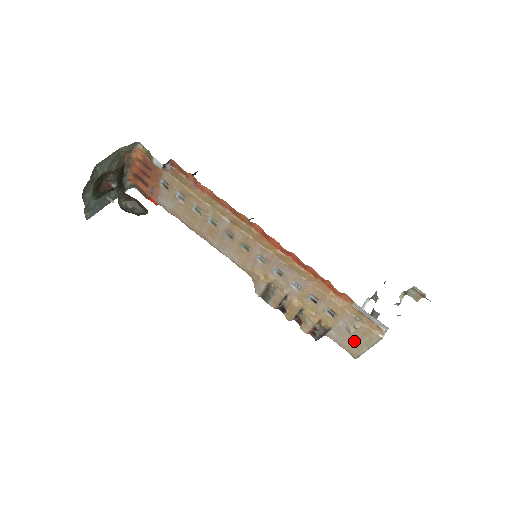
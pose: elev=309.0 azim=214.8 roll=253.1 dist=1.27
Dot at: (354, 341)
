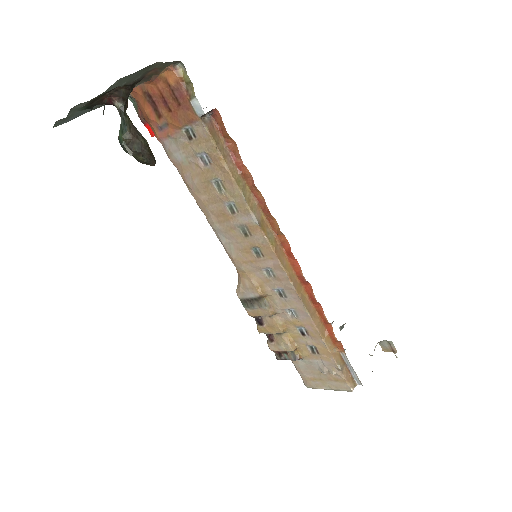
Dot at: (319, 378)
